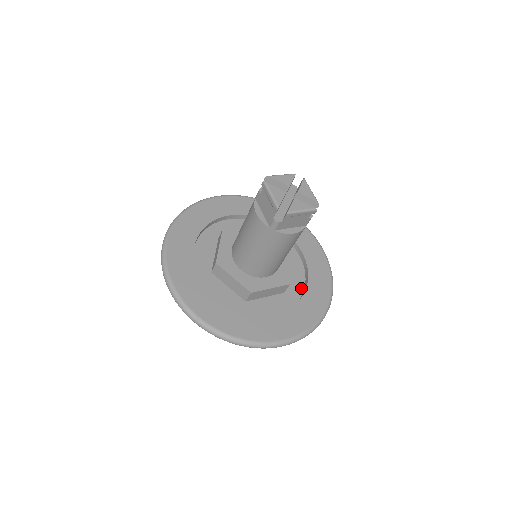
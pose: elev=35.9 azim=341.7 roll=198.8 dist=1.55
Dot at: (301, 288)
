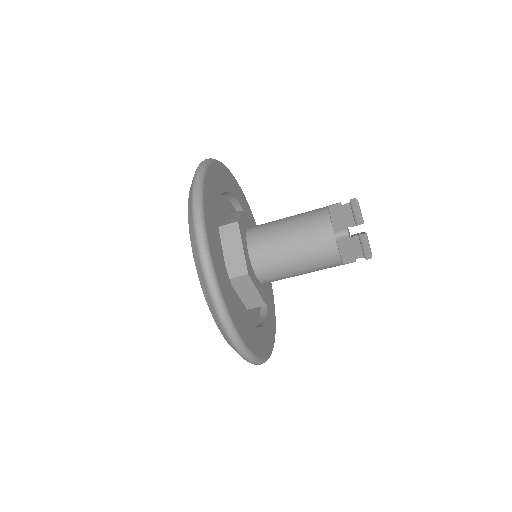
Dot at: (256, 322)
